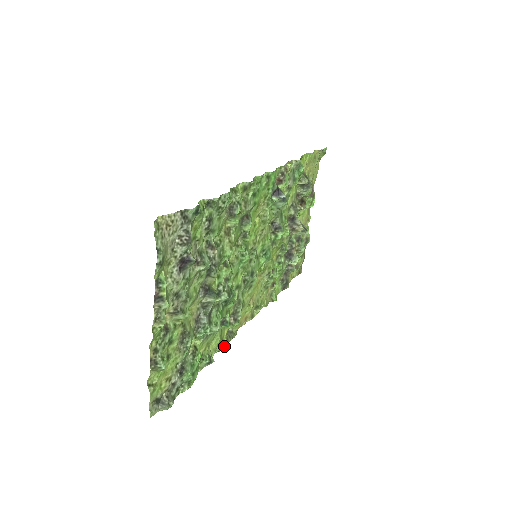
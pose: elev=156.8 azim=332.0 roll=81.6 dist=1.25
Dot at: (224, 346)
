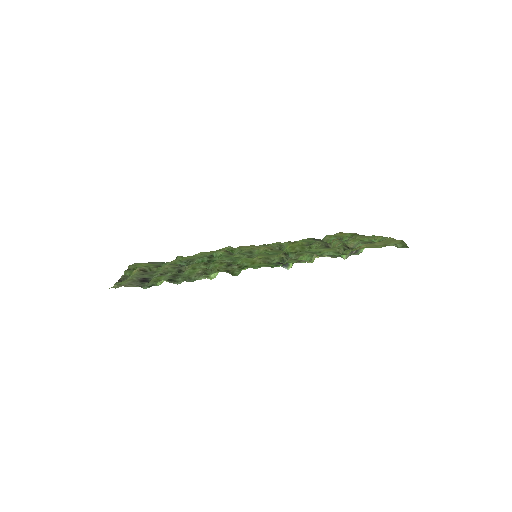
Dot at: occluded
